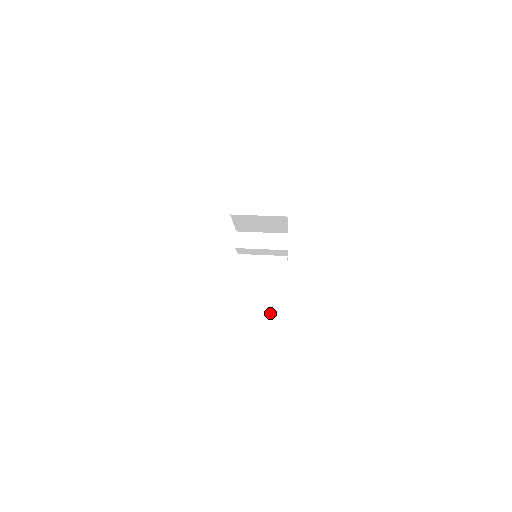
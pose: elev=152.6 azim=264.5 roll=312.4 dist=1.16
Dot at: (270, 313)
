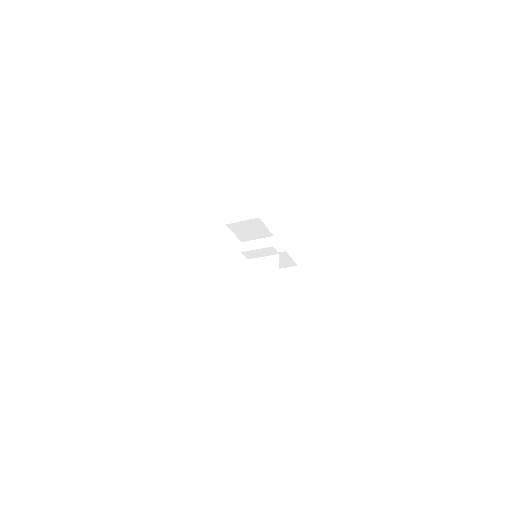
Dot at: (268, 292)
